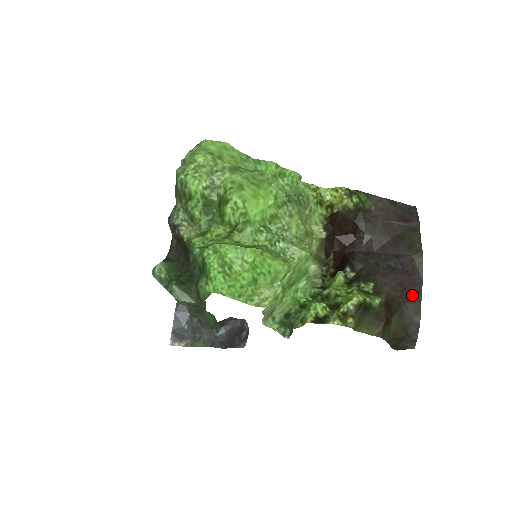
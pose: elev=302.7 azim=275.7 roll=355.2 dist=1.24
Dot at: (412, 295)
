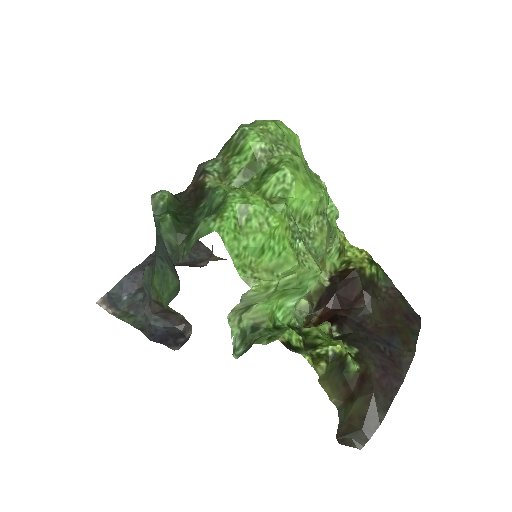
Dot at: (388, 387)
